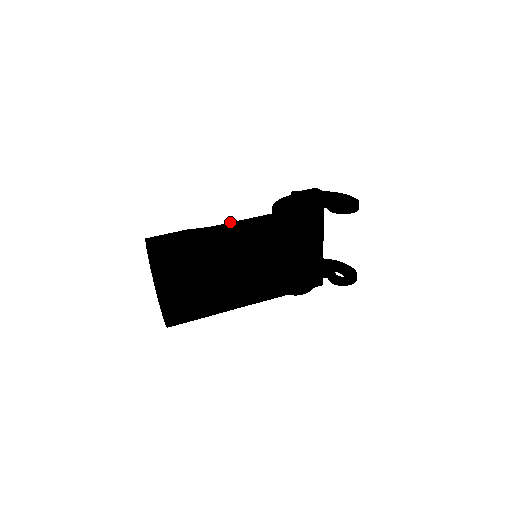
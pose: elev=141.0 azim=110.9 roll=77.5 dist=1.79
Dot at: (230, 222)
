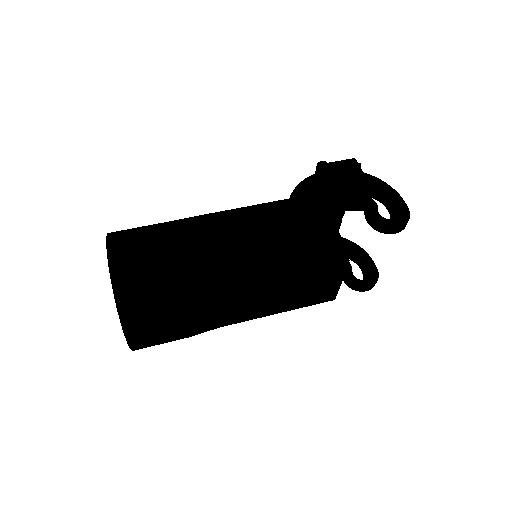
Dot at: (227, 212)
